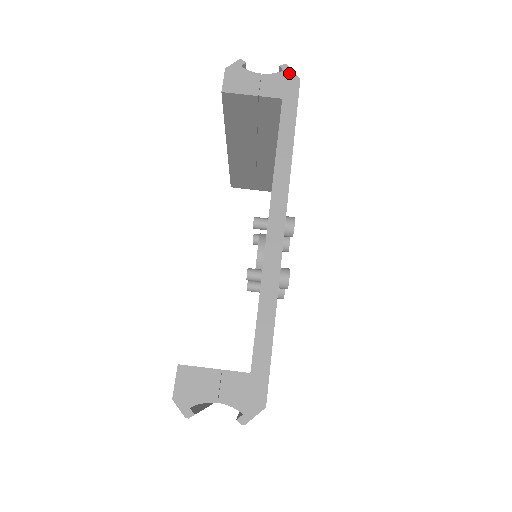
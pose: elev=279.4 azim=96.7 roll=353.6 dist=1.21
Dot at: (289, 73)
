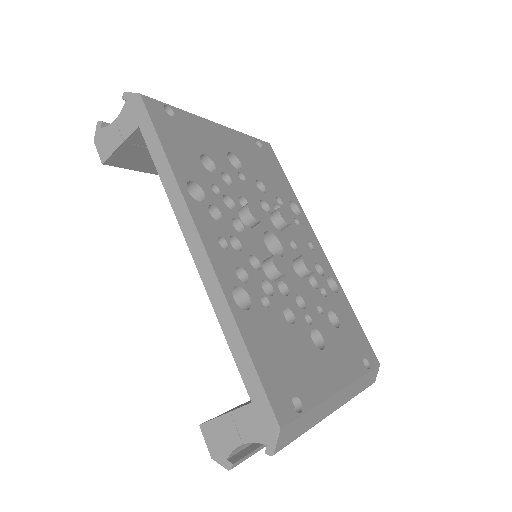
Dot at: (130, 98)
